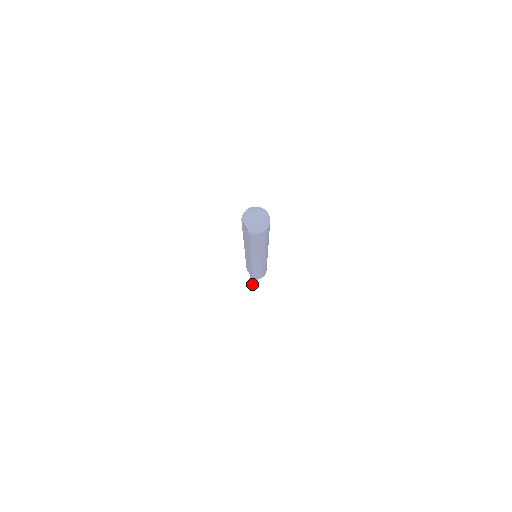
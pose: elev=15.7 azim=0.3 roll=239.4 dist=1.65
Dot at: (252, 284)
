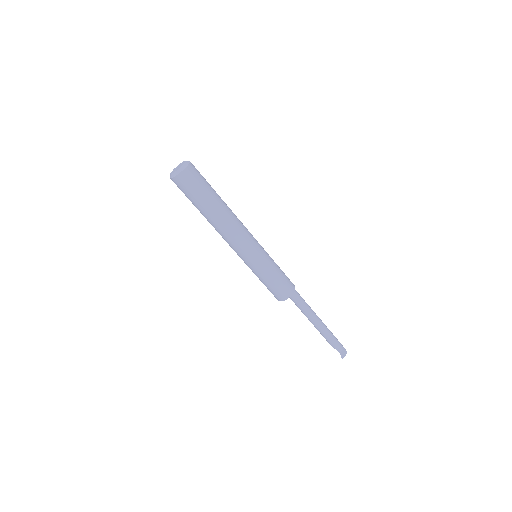
Dot at: (329, 343)
